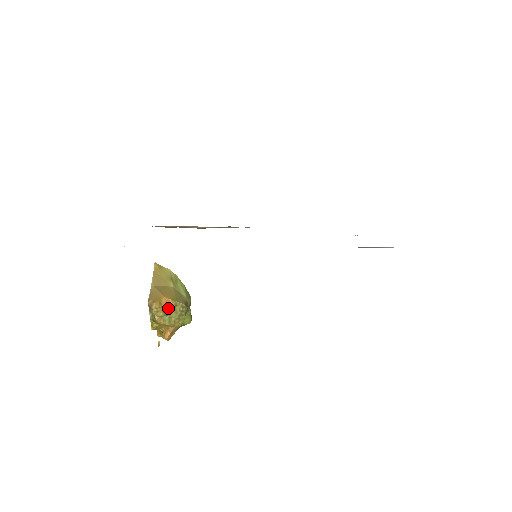
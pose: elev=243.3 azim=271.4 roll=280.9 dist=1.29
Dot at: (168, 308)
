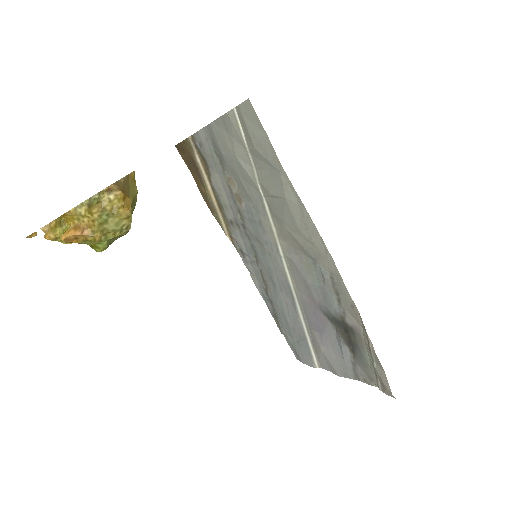
Dot at: (122, 211)
